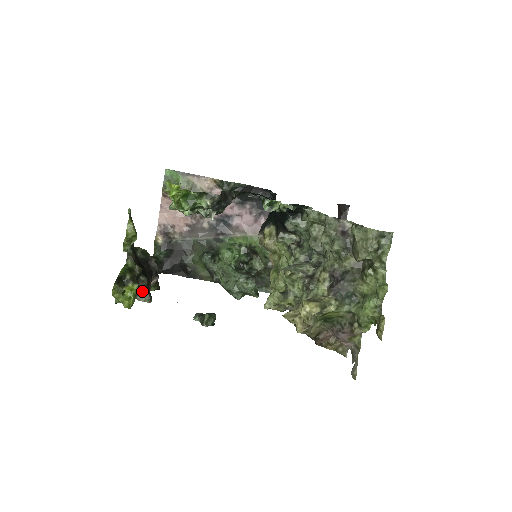
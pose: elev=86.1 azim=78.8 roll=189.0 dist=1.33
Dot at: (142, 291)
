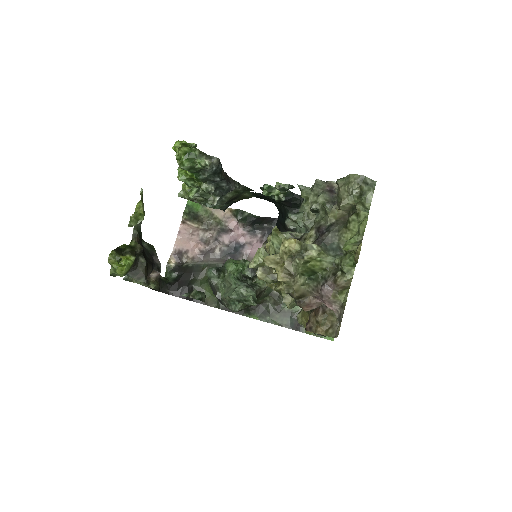
Dot at: (139, 273)
